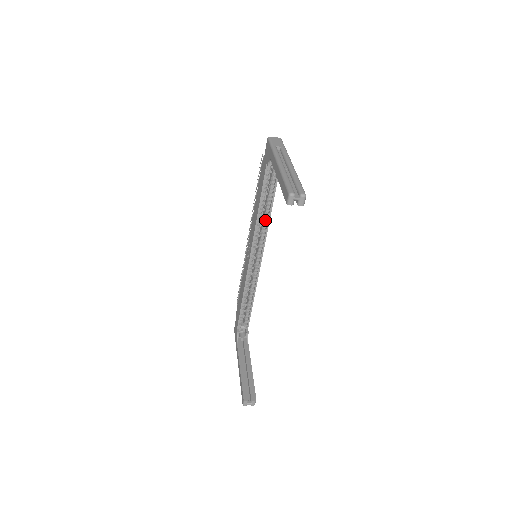
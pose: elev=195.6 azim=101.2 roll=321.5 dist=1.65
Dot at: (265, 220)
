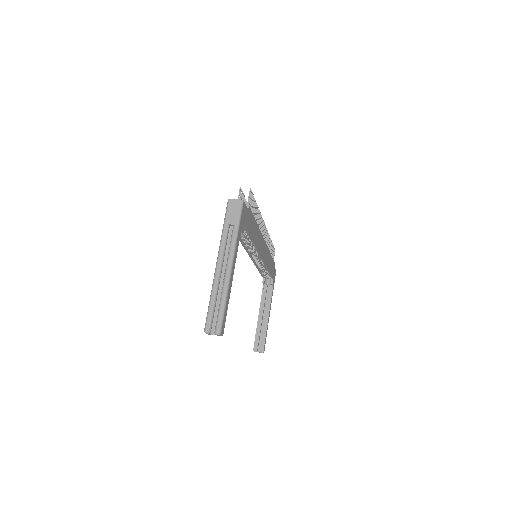
Dot at: occluded
